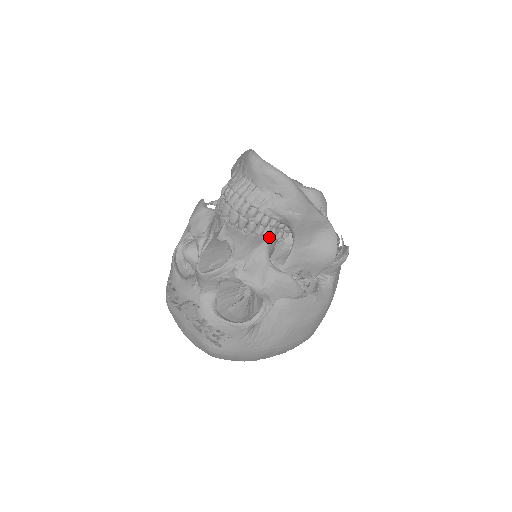
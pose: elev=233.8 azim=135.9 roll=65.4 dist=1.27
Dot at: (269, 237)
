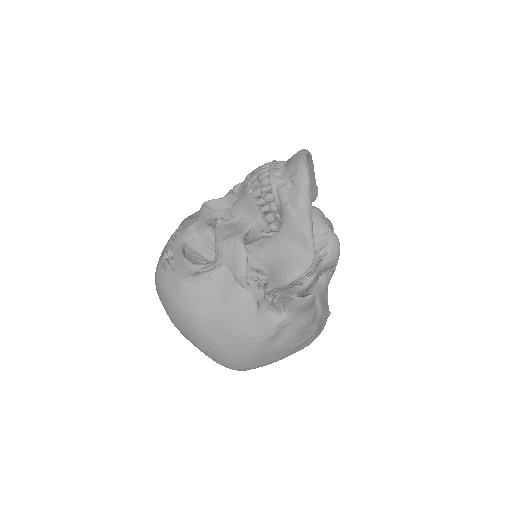
Dot at: (262, 216)
